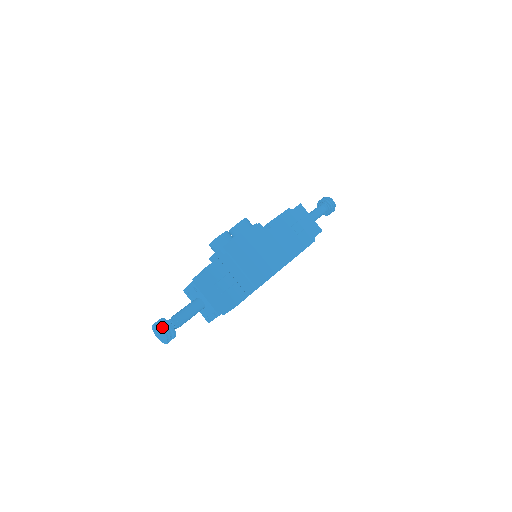
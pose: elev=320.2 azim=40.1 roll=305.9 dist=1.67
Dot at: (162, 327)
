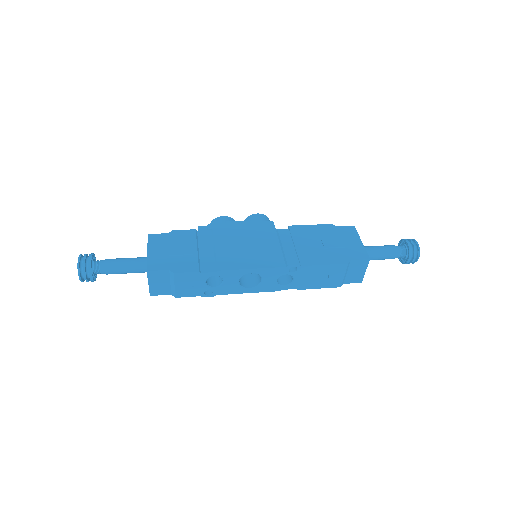
Dot at: (83, 257)
